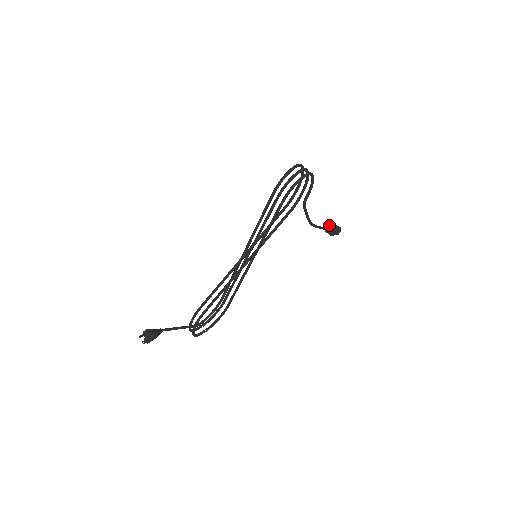
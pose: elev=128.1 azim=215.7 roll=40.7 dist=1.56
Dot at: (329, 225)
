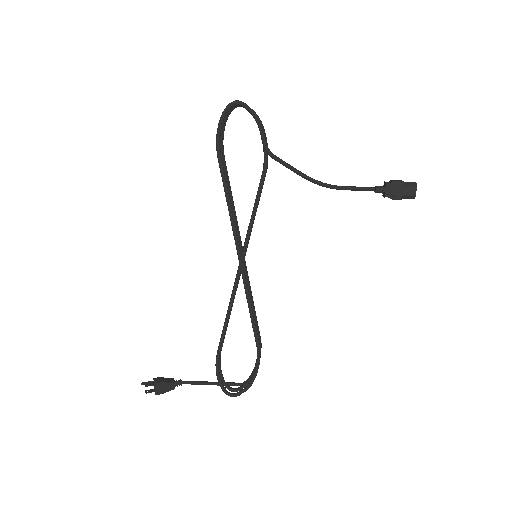
Dot at: occluded
